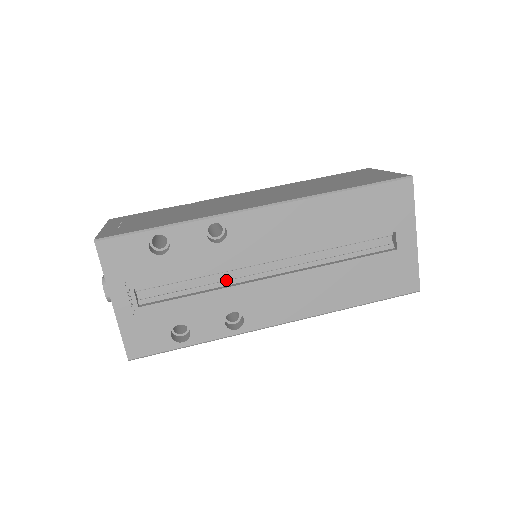
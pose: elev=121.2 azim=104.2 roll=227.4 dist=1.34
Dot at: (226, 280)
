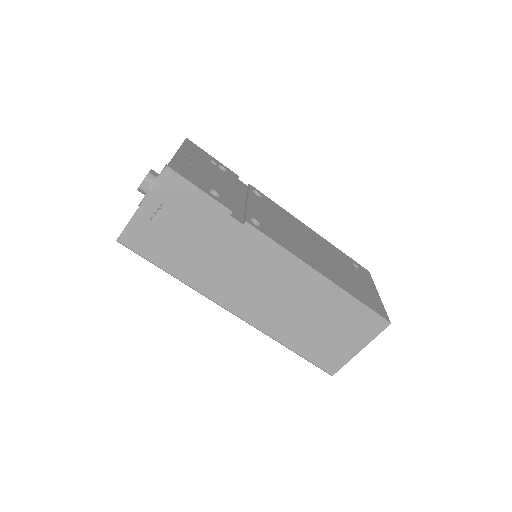
Dot at: occluded
